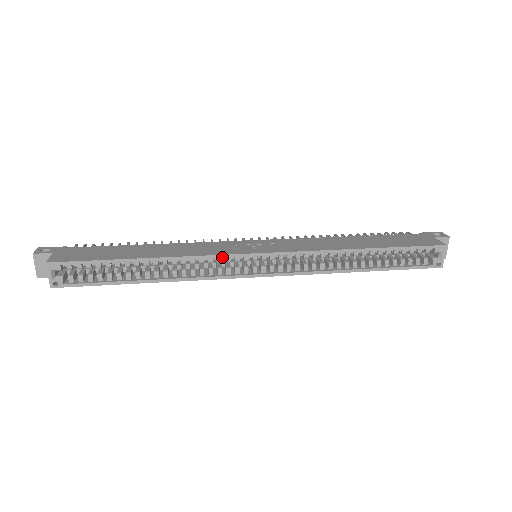
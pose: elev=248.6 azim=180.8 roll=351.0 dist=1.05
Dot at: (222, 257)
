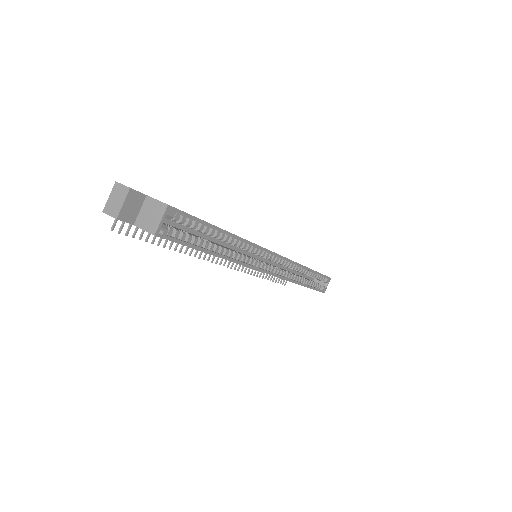
Dot at: (262, 249)
